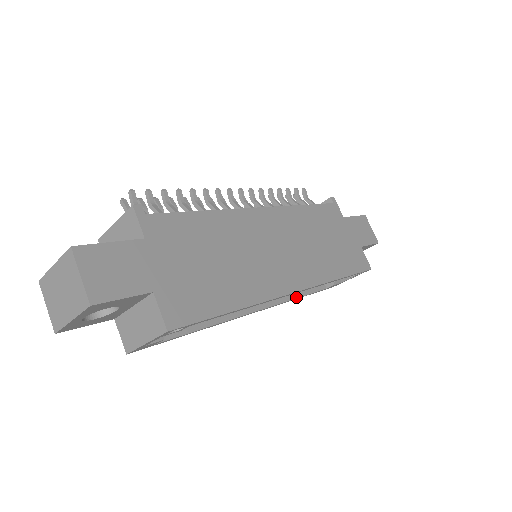
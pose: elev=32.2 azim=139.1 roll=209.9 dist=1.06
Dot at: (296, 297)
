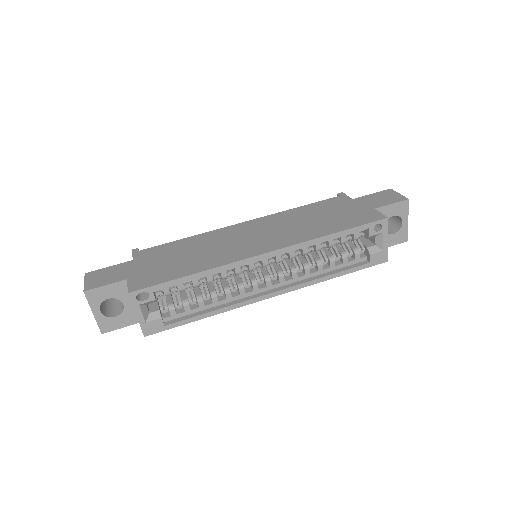
Dot at: (322, 277)
